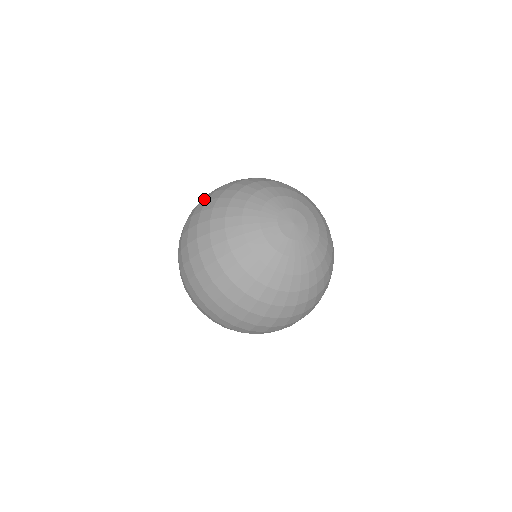
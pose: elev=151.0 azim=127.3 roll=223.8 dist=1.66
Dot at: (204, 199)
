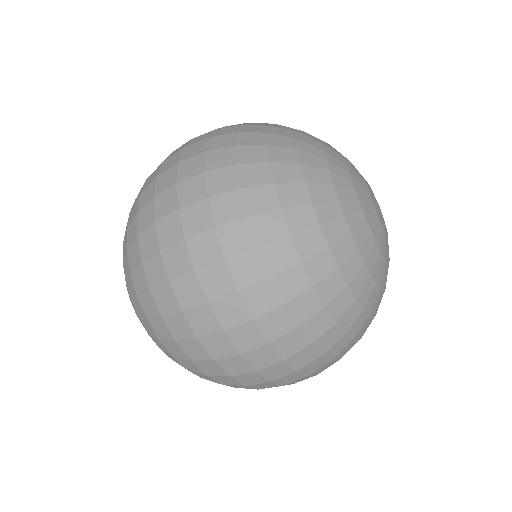
Dot at: (223, 212)
